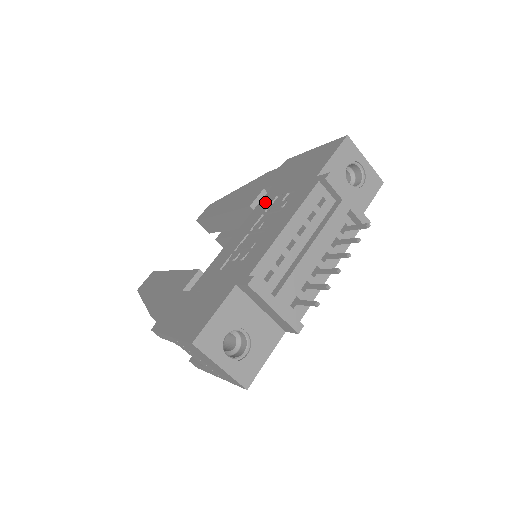
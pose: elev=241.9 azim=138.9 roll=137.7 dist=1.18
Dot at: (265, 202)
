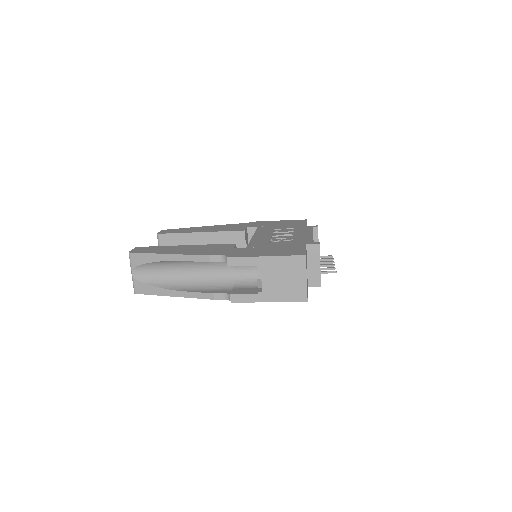
Dot at: (265, 229)
